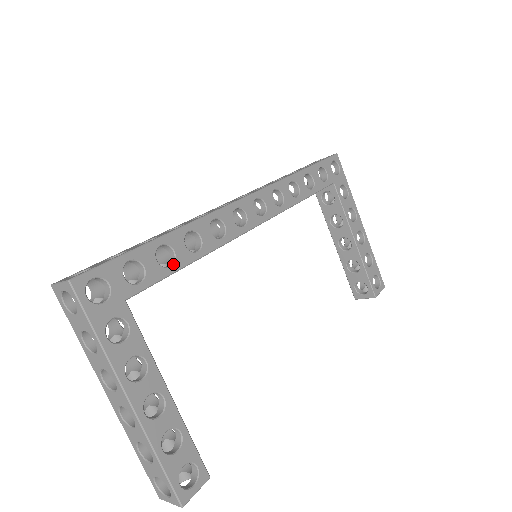
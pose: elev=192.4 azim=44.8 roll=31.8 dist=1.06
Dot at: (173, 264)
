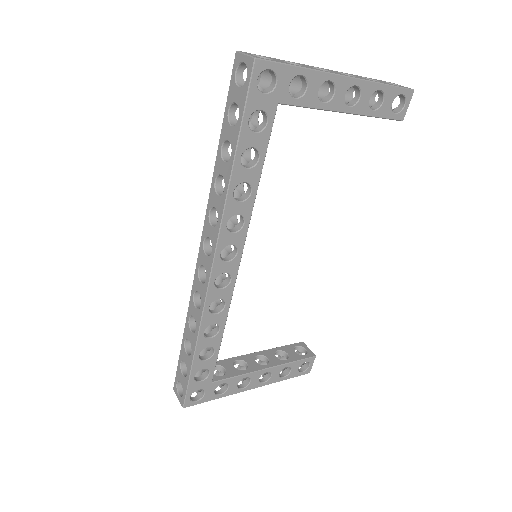
Dot at: (214, 350)
